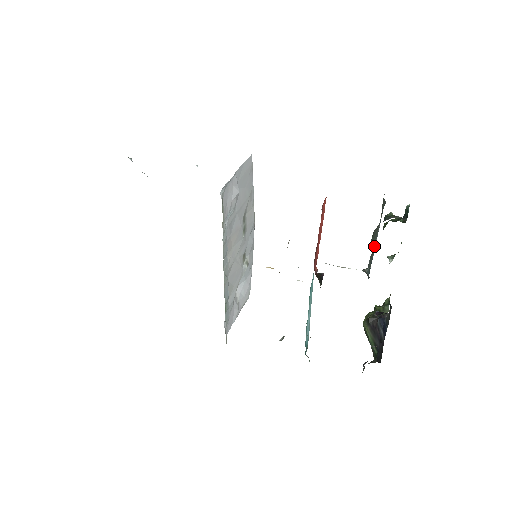
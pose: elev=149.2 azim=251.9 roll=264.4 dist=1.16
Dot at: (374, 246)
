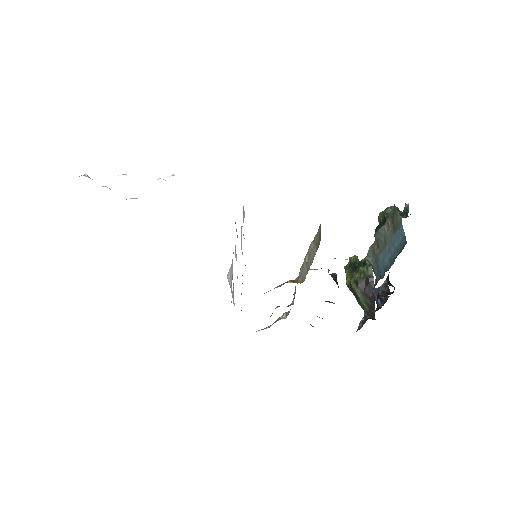
Dot at: (381, 245)
